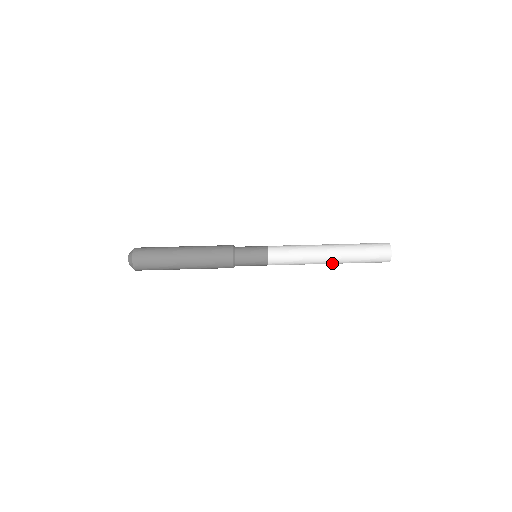
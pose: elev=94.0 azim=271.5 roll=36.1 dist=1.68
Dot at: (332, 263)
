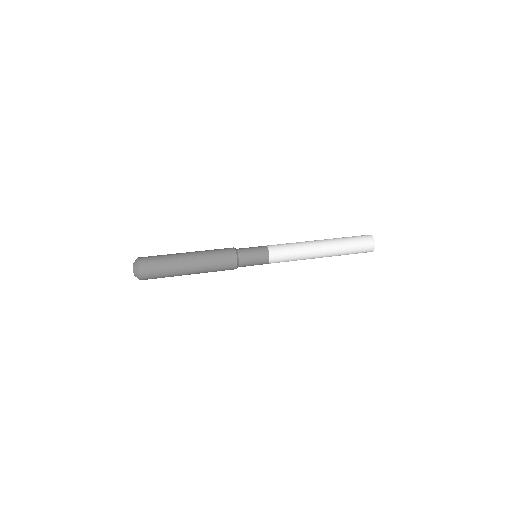
Dot at: (325, 244)
